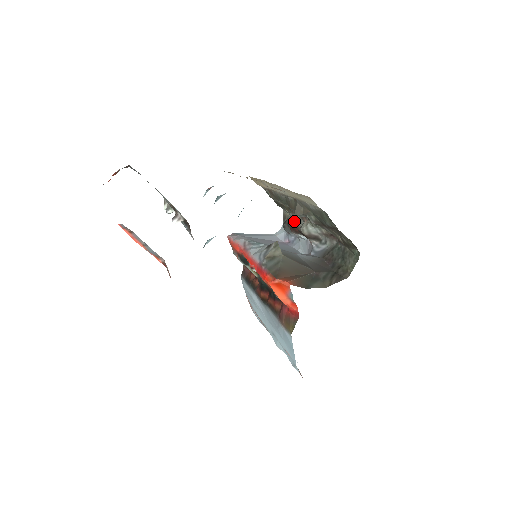
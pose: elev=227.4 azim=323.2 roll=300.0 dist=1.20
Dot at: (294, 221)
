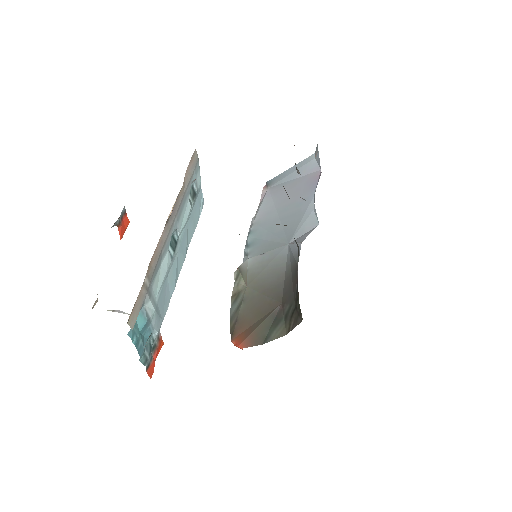
Dot at: occluded
